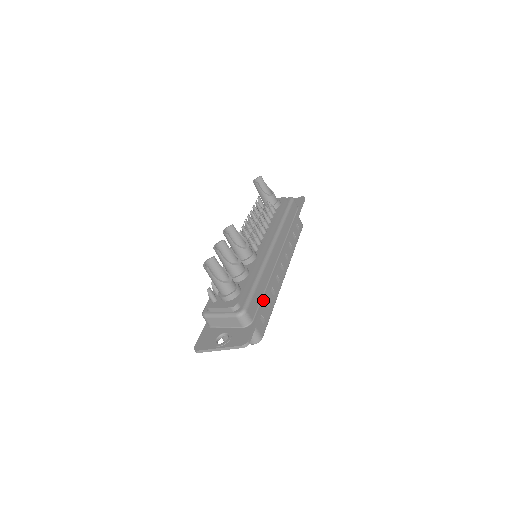
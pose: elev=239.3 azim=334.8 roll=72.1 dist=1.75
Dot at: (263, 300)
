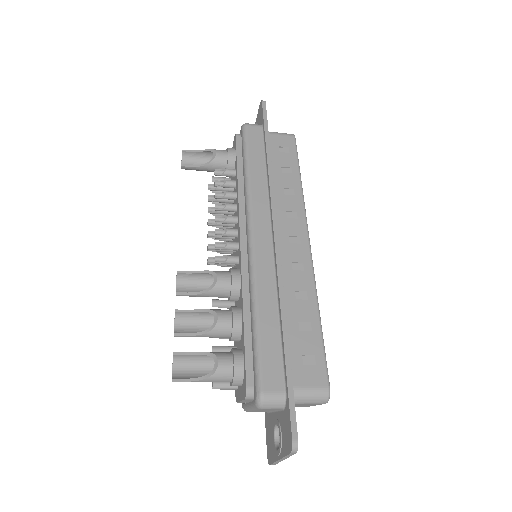
Dot at: (282, 341)
